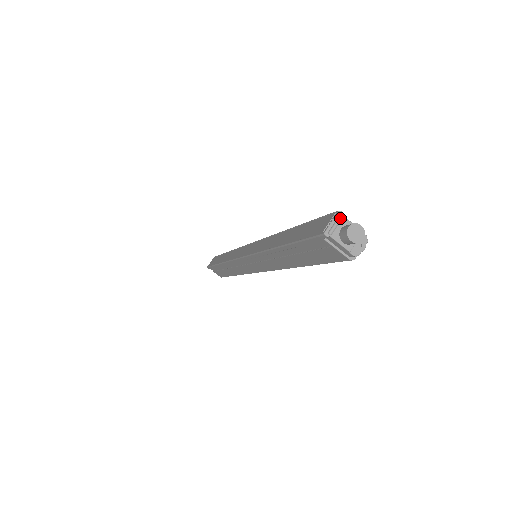
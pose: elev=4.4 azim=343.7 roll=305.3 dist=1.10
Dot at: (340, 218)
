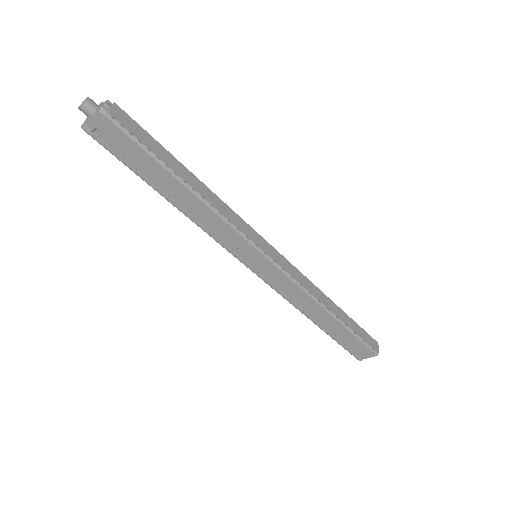
Dot at: occluded
